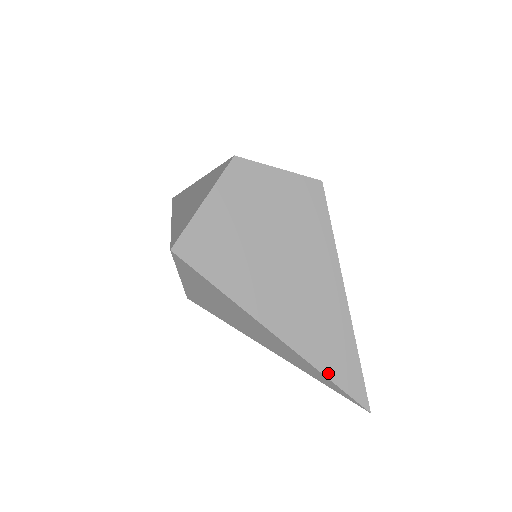
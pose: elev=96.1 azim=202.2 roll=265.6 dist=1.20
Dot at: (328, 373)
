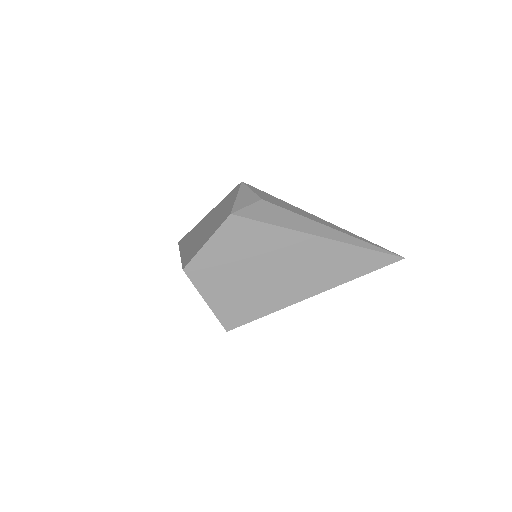
Dot at: (360, 274)
